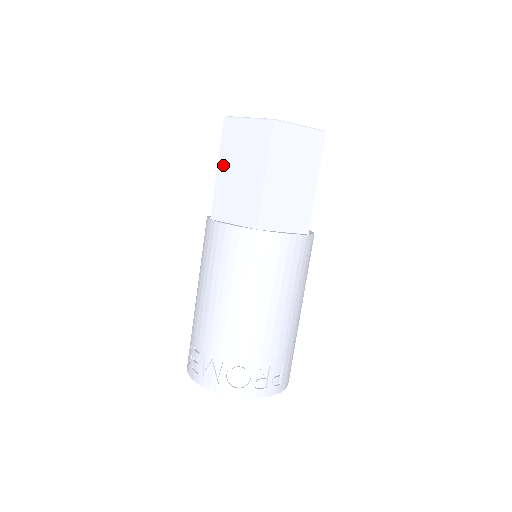
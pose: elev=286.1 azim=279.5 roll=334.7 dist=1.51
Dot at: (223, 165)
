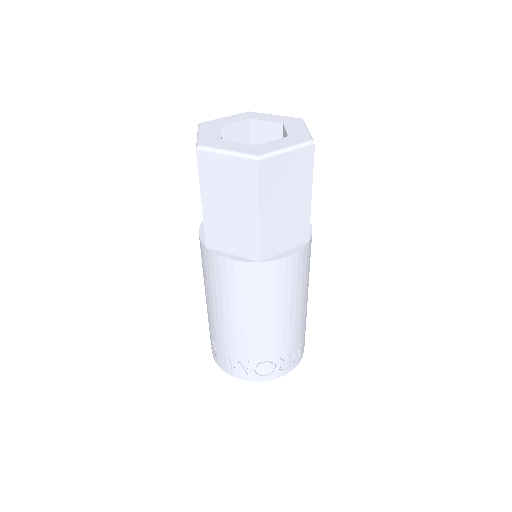
Dot at: (207, 198)
